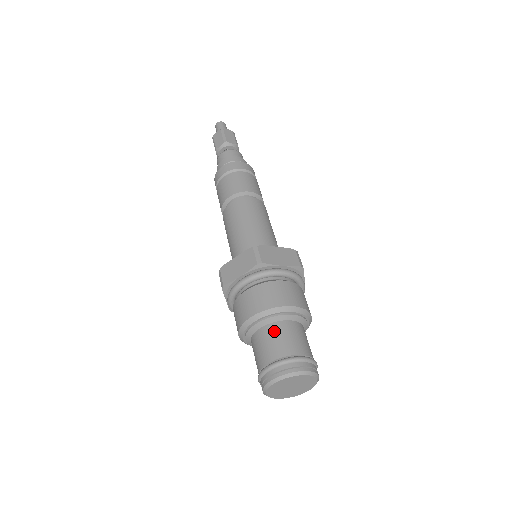
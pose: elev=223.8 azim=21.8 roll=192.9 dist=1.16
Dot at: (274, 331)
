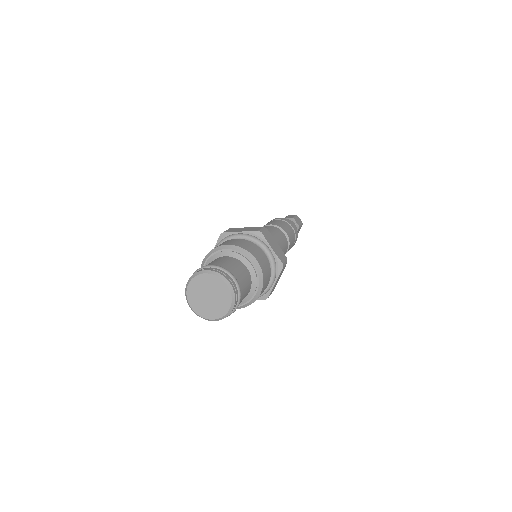
Dot at: (232, 260)
